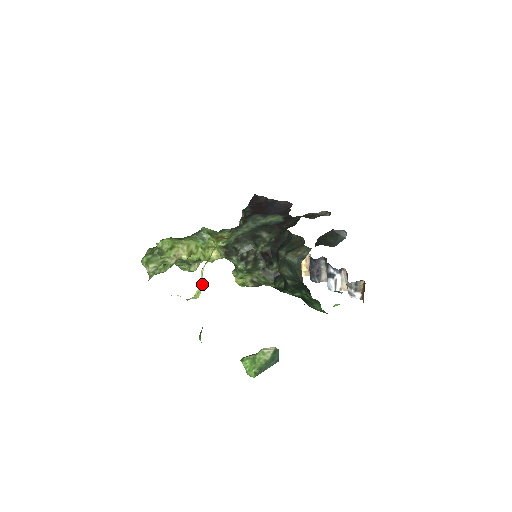
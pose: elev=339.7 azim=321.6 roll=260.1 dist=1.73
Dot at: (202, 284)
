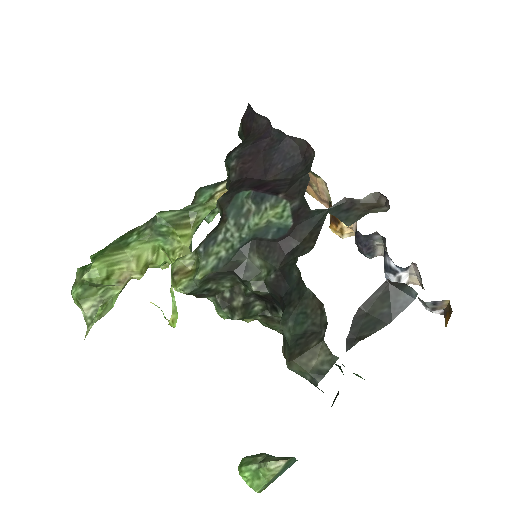
Dot at: (176, 309)
